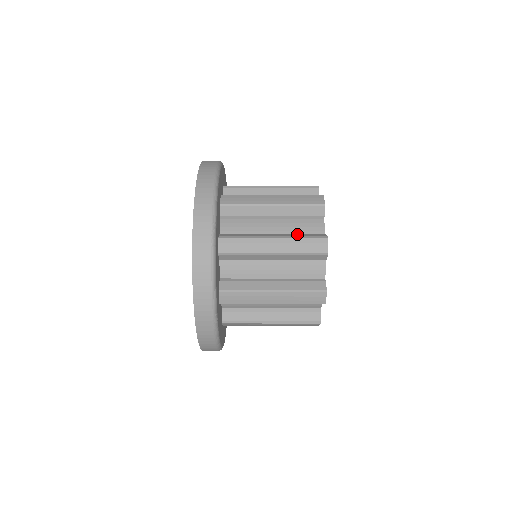
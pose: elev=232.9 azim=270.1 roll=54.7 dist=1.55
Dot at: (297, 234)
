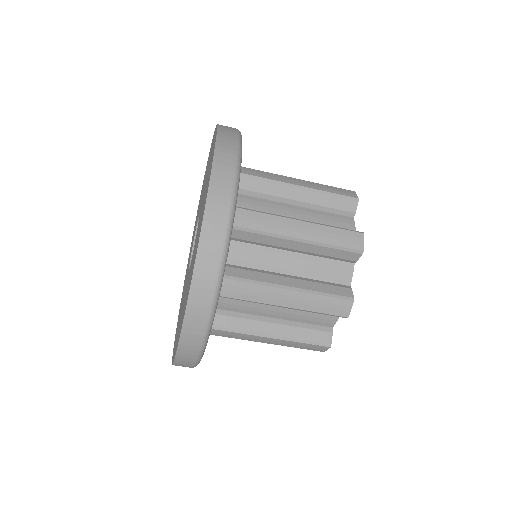
Dot at: occluded
